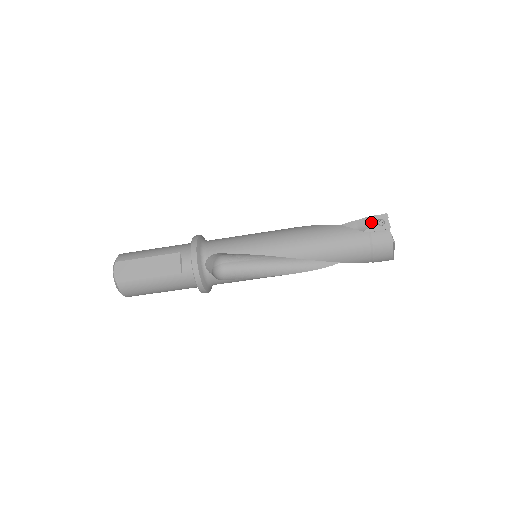
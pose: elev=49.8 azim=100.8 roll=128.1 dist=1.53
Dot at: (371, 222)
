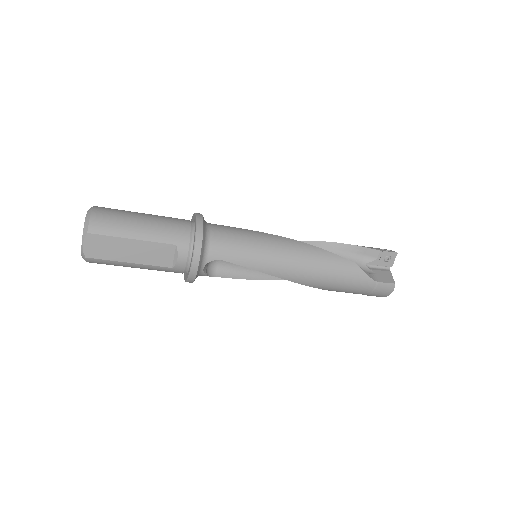
Dot at: (380, 256)
